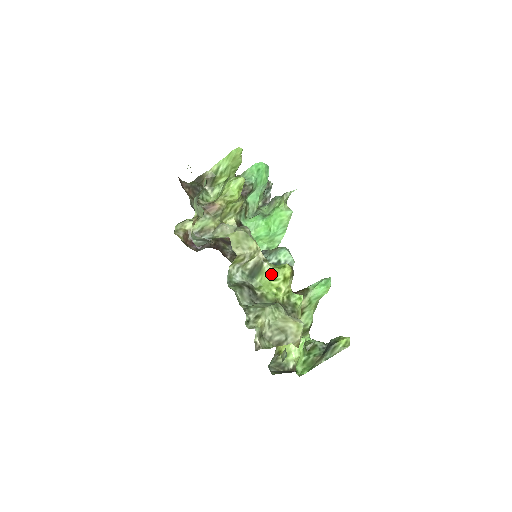
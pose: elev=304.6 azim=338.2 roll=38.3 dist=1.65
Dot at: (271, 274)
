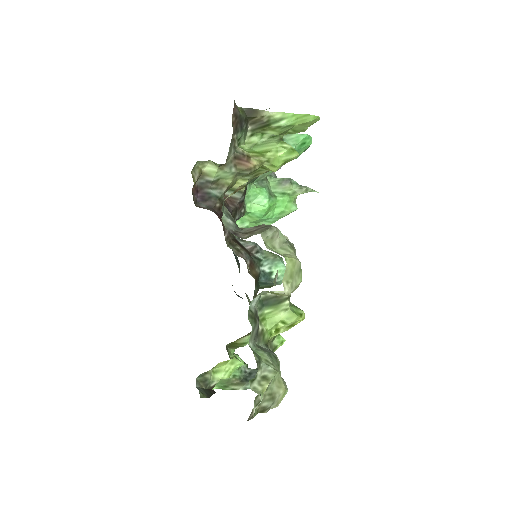
Dot at: (285, 315)
